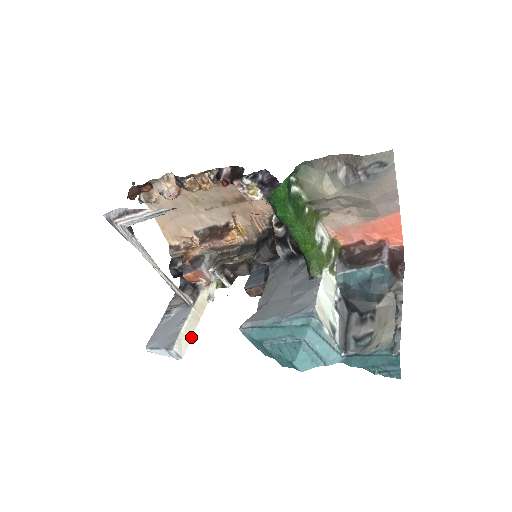
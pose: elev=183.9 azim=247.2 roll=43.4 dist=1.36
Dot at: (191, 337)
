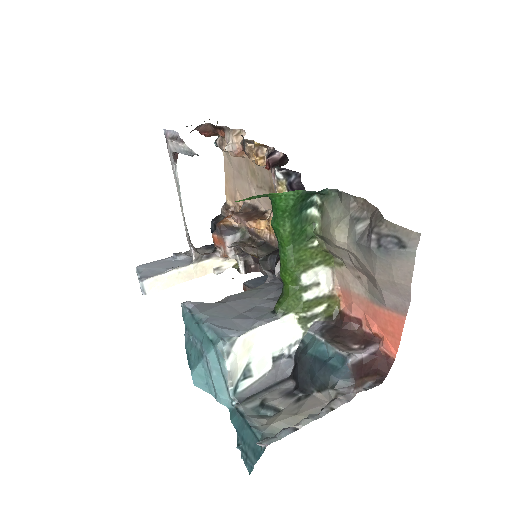
Dot at: (170, 286)
